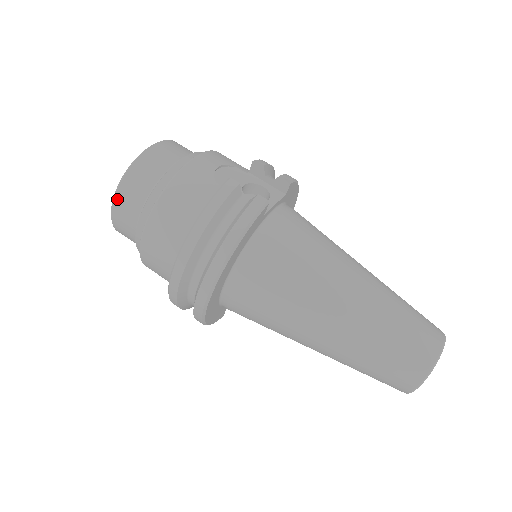
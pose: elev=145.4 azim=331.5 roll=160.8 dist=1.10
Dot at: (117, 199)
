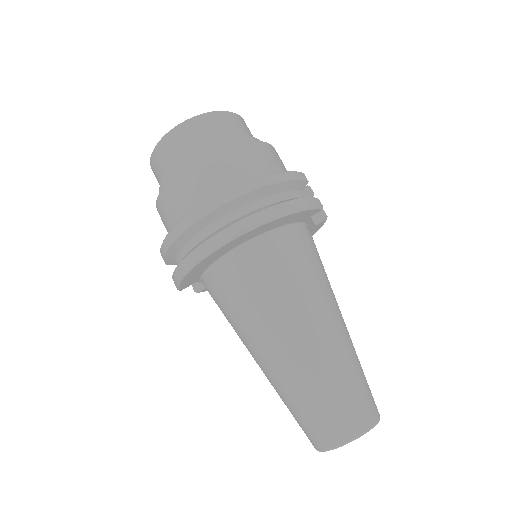
Dot at: (194, 121)
